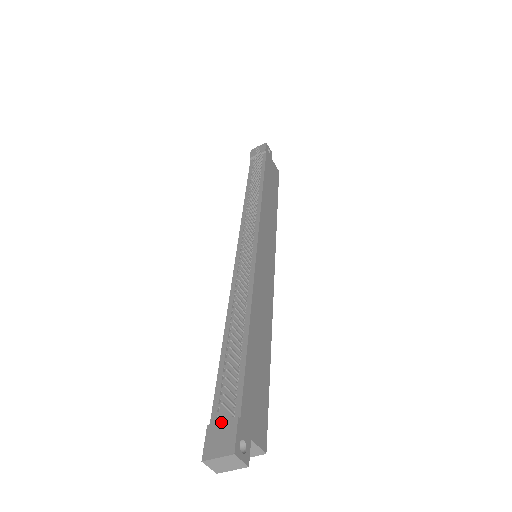
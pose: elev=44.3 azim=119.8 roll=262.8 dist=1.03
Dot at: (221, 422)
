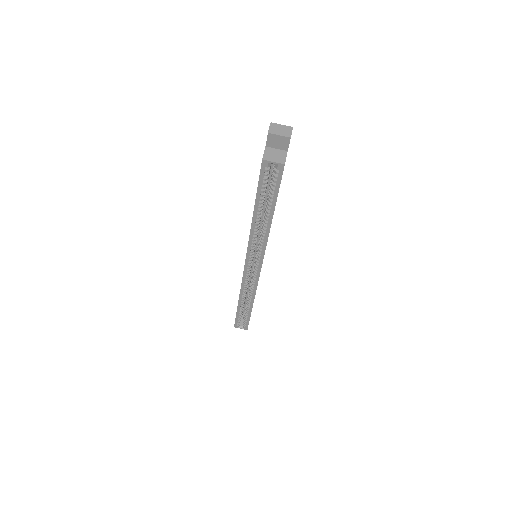
Dot at: occluded
